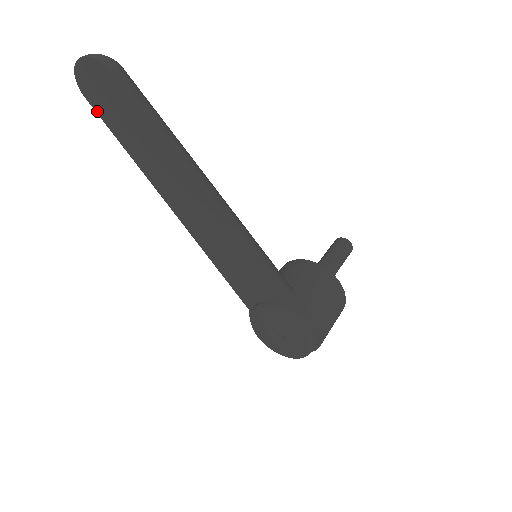
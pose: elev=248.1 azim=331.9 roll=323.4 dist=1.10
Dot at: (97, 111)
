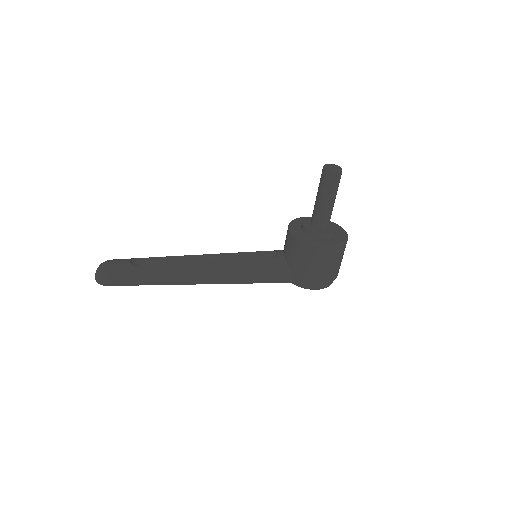
Dot at: occluded
